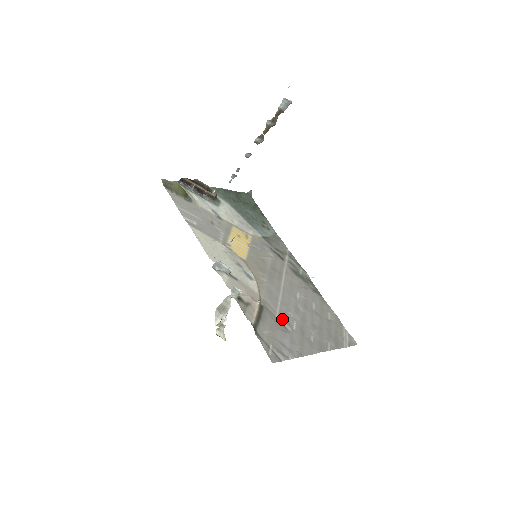
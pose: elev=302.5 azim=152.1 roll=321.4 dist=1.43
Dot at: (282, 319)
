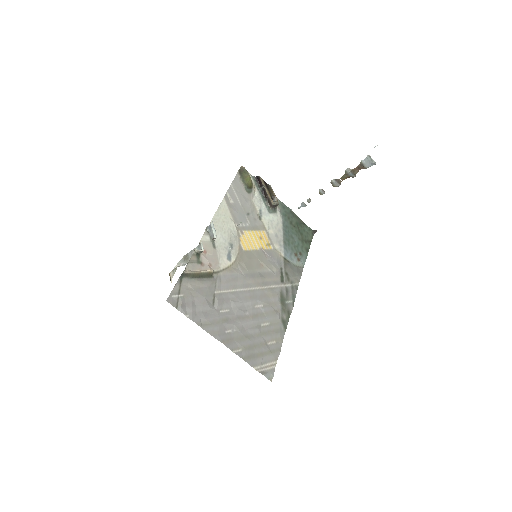
Dot at: (218, 297)
